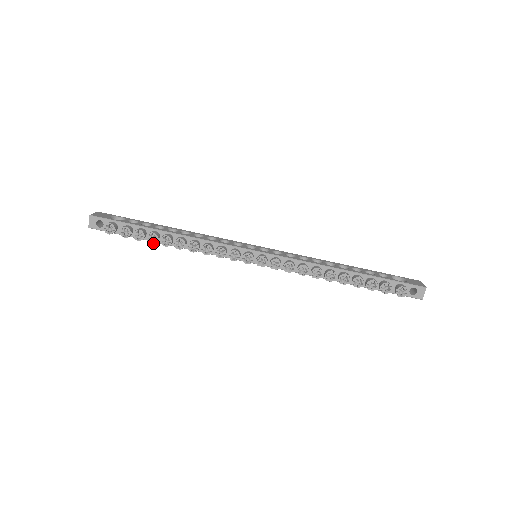
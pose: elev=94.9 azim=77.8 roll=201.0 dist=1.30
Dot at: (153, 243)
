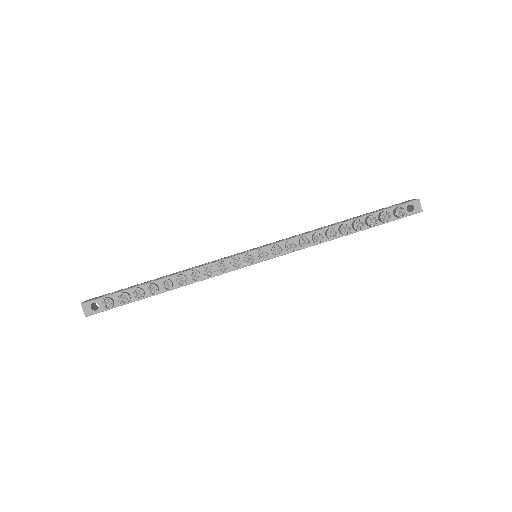
Dot at: (155, 294)
